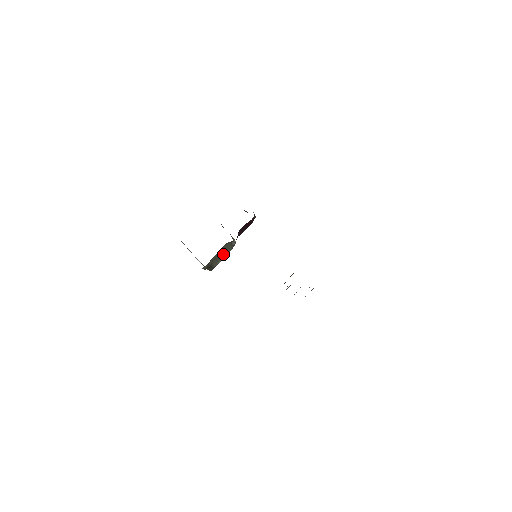
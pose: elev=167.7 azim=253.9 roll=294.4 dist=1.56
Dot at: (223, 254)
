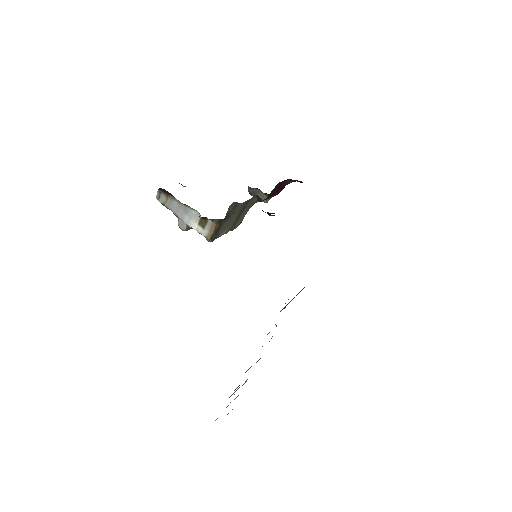
Dot at: (235, 220)
